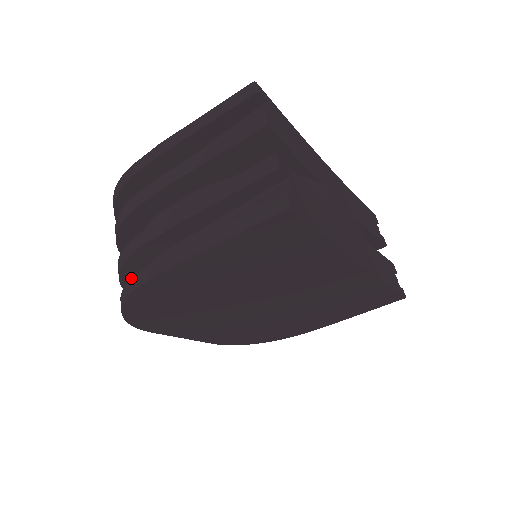
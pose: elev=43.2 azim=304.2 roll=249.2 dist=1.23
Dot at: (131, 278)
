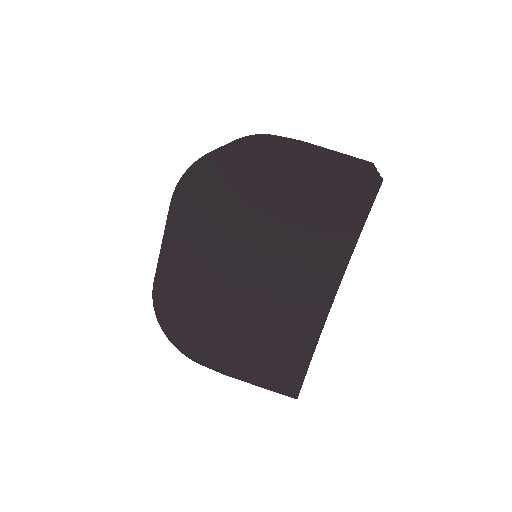
Dot at: occluded
